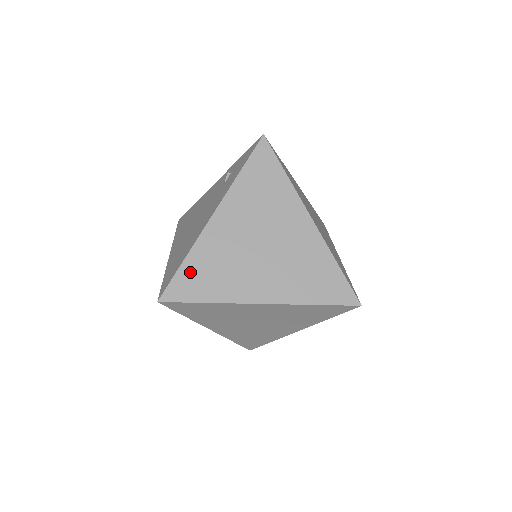
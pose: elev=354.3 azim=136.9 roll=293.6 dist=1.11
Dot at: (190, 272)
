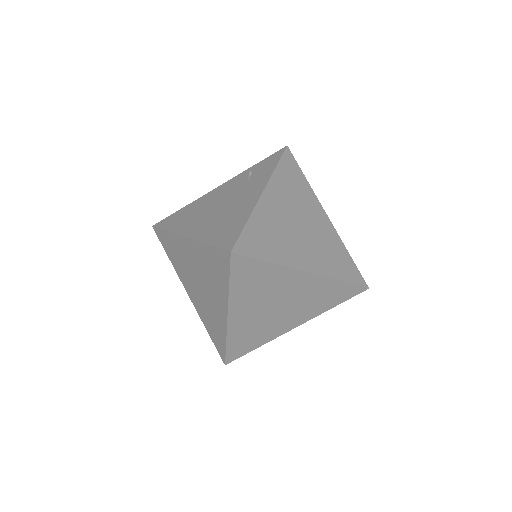
Dot at: (254, 232)
